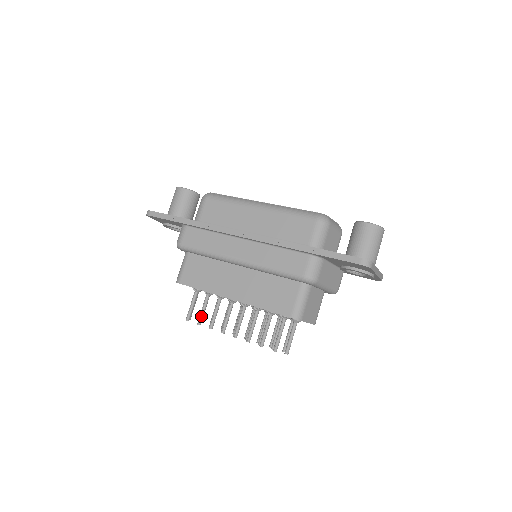
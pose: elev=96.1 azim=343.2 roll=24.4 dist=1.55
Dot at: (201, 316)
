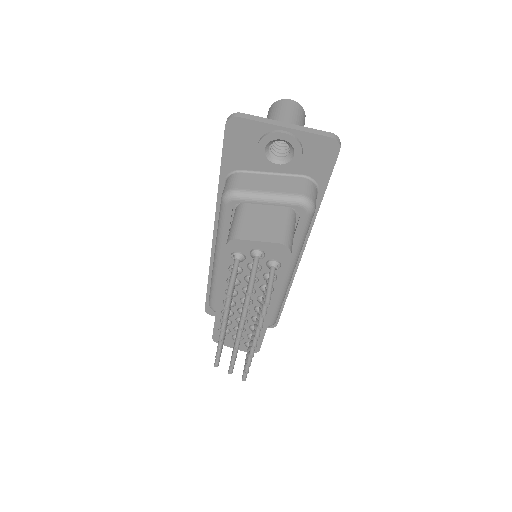
Dot at: occluded
